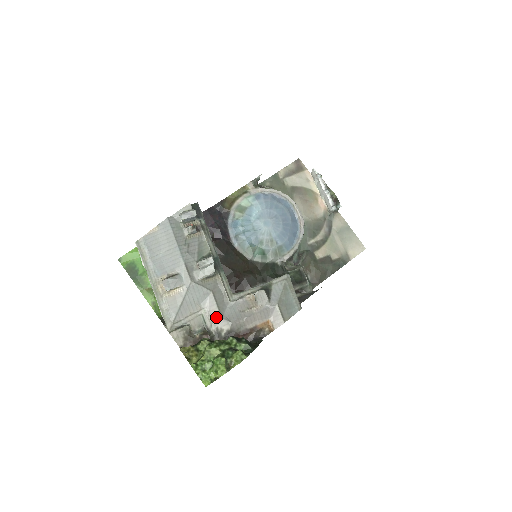
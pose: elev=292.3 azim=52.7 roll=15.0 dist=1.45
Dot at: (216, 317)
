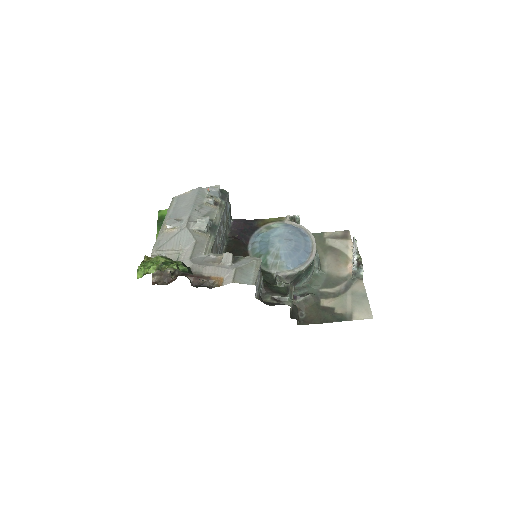
Dot at: (187, 258)
